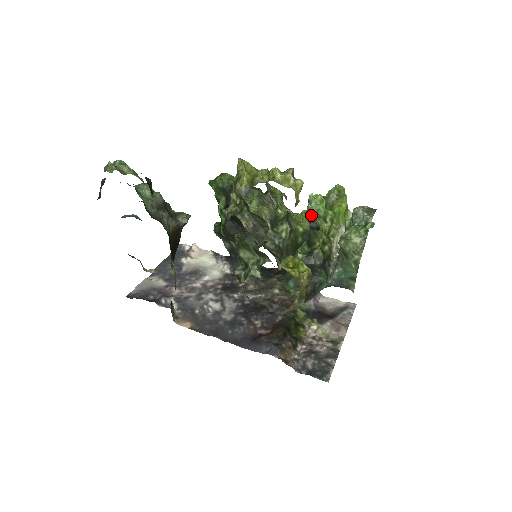
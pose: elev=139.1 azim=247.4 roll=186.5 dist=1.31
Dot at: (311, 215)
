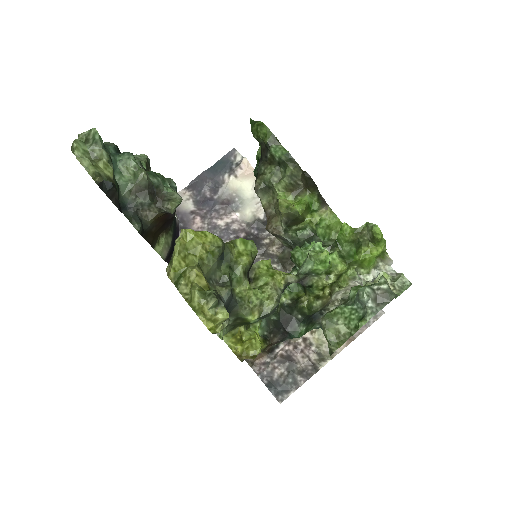
Dot at: (301, 274)
